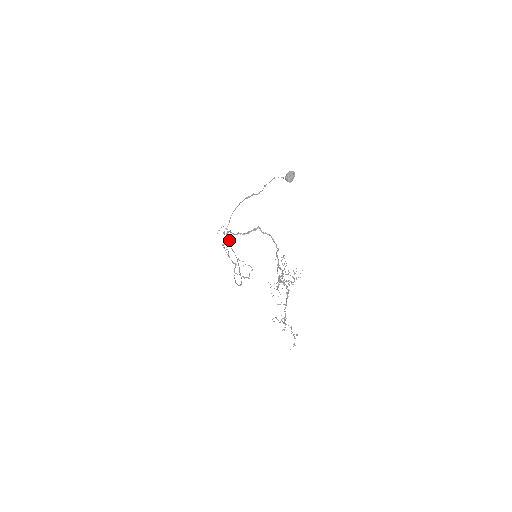
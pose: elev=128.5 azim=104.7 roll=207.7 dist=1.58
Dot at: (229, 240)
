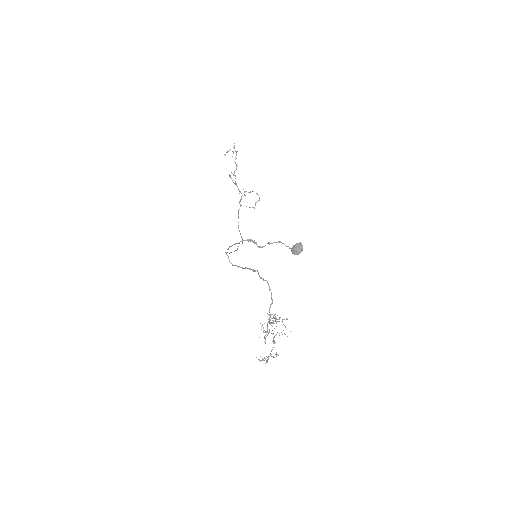
Dot at: occluded
